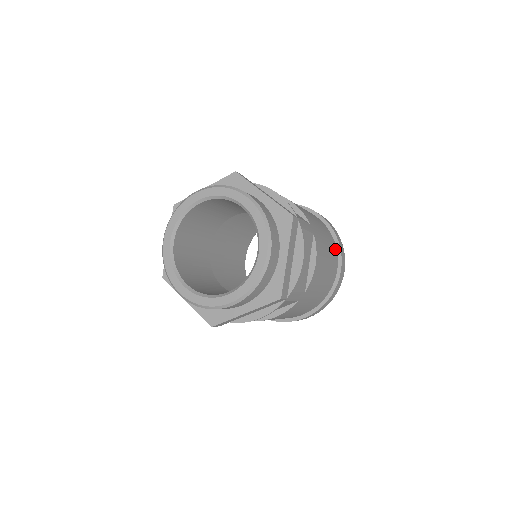
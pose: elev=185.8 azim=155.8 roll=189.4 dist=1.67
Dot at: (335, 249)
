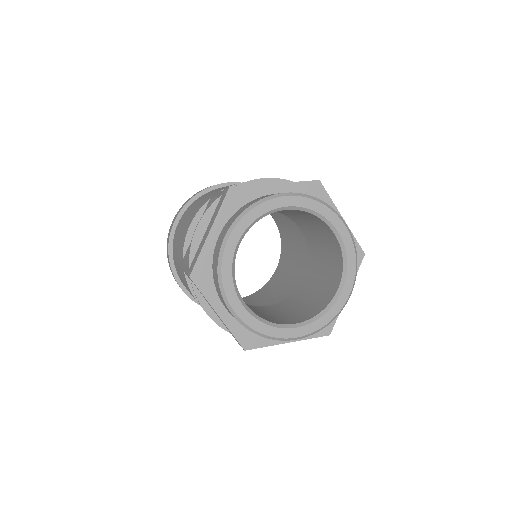
Dot at: occluded
